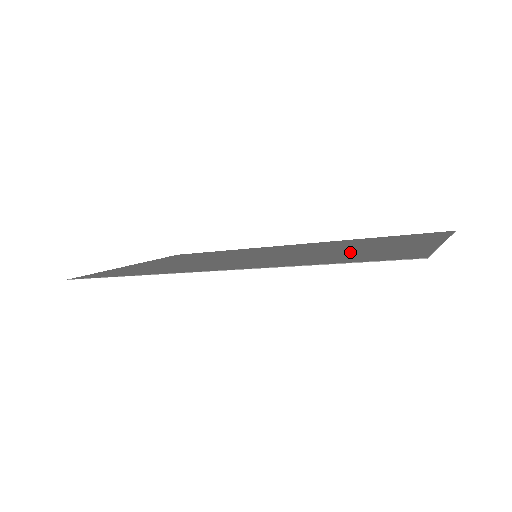
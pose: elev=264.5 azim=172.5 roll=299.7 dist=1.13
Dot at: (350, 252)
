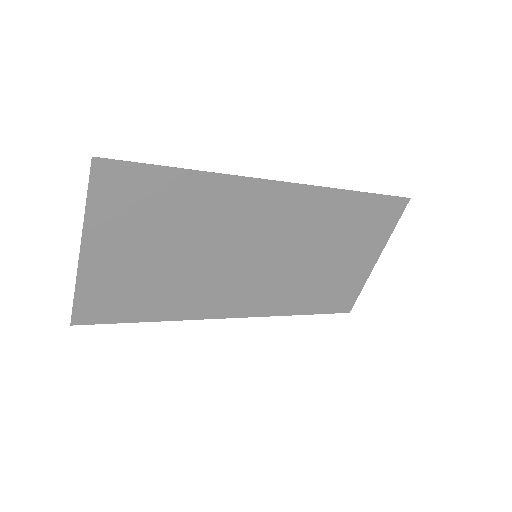
Dot at: (344, 237)
